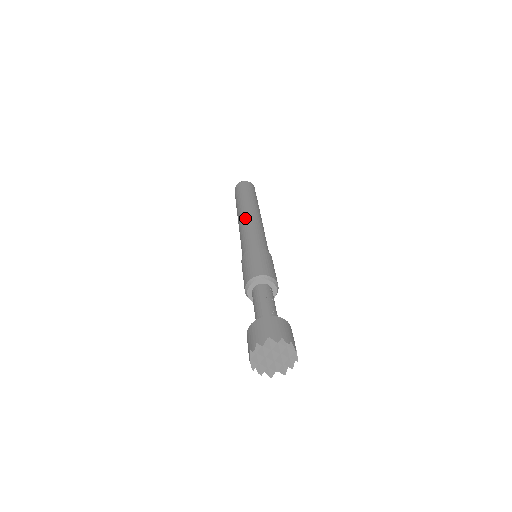
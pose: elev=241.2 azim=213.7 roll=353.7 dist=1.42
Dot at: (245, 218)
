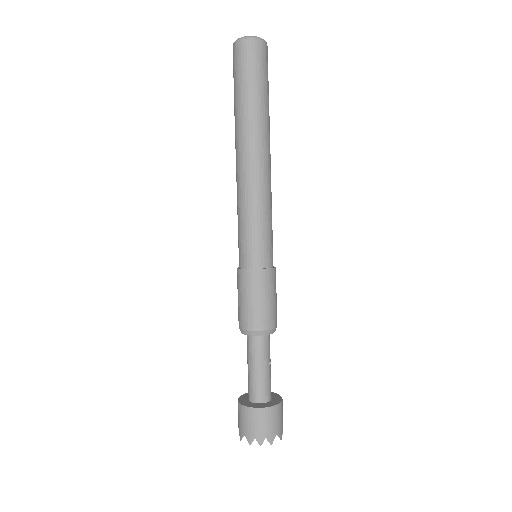
Dot at: (262, 178)
